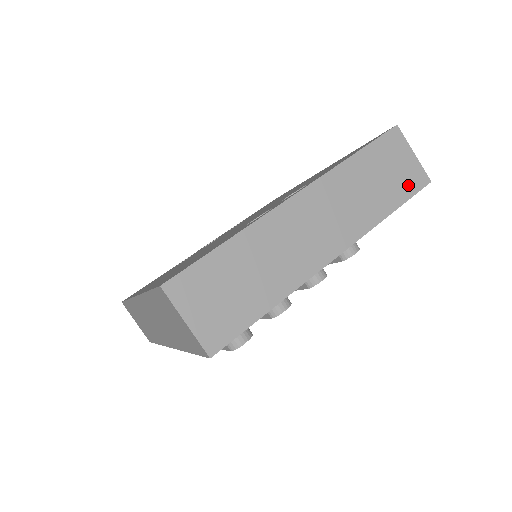
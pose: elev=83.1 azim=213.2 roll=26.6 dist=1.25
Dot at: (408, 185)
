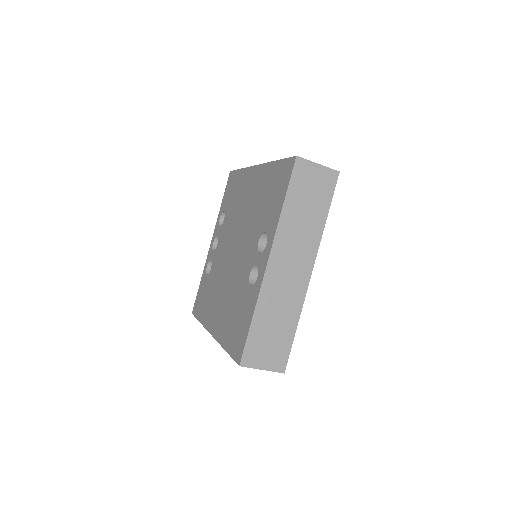
Dot at: (327, 189)
